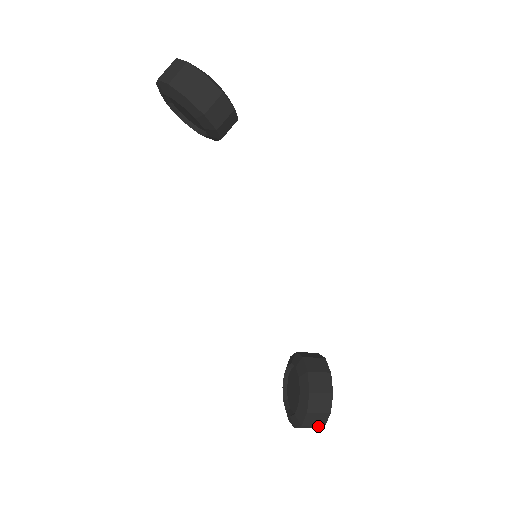
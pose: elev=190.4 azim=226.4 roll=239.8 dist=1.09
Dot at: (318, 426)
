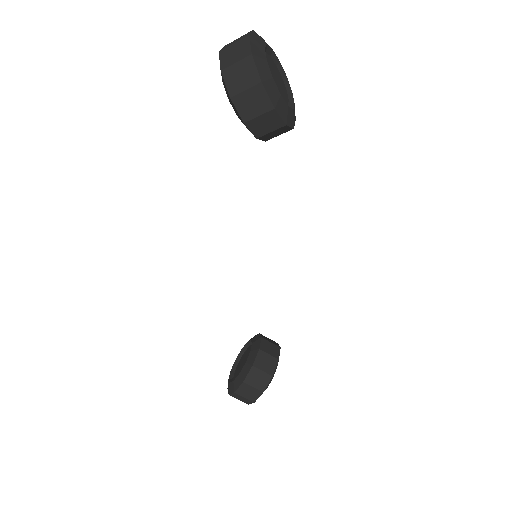
Dot at: (243, 401)
